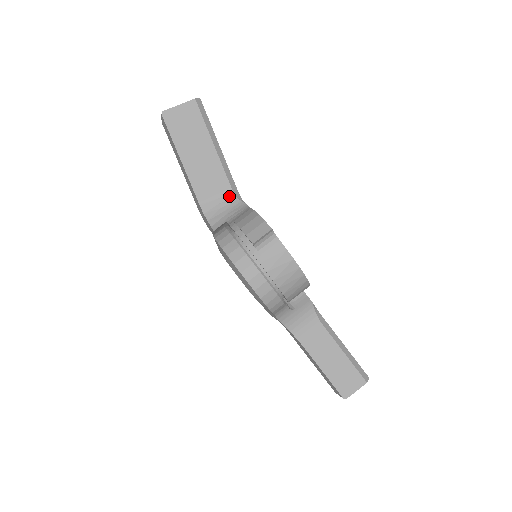
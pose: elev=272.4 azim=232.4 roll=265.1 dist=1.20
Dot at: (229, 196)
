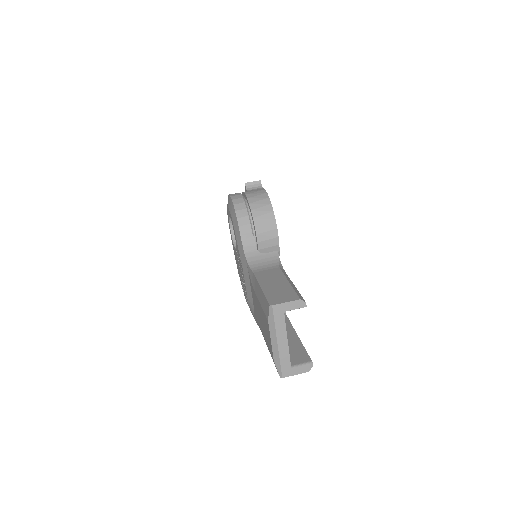
Dot at: occluded
